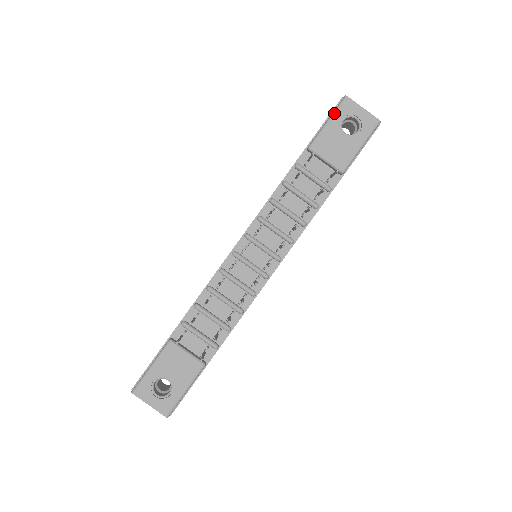
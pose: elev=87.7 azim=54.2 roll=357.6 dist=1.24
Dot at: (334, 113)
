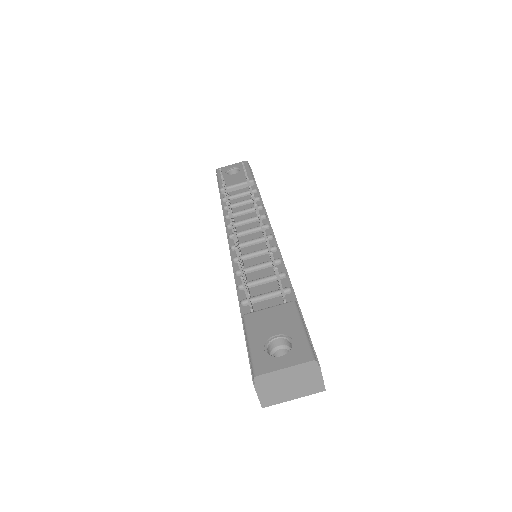
Dot at: (218, 175)
